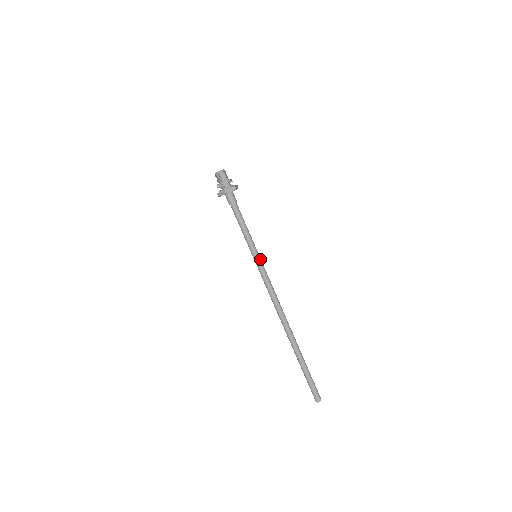
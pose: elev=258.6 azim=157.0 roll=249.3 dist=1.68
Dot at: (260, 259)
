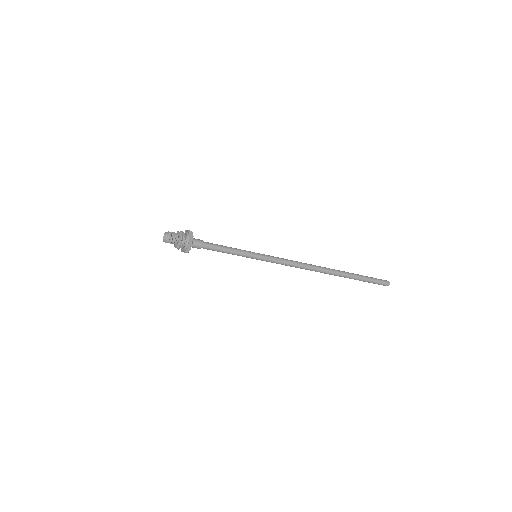
Dot at: (260, 259)
